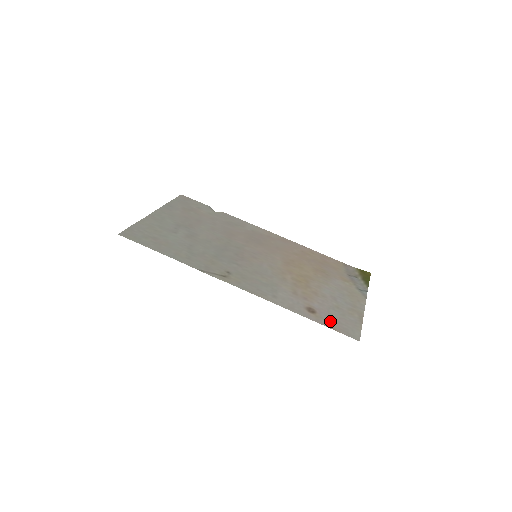
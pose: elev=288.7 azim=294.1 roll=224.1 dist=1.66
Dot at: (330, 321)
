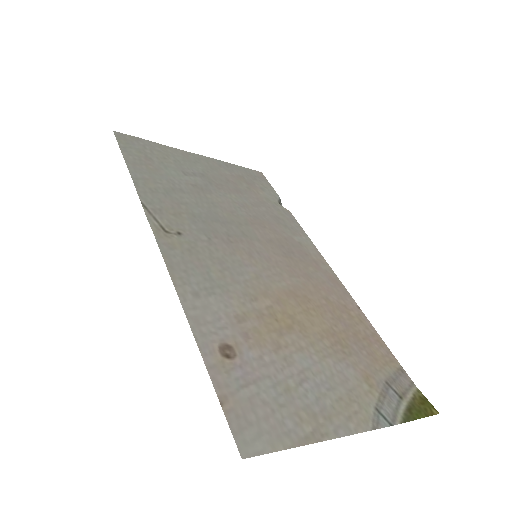
Dot at: (236, 388)
